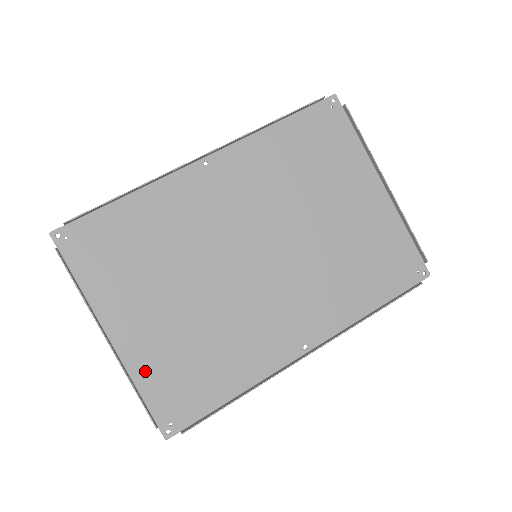
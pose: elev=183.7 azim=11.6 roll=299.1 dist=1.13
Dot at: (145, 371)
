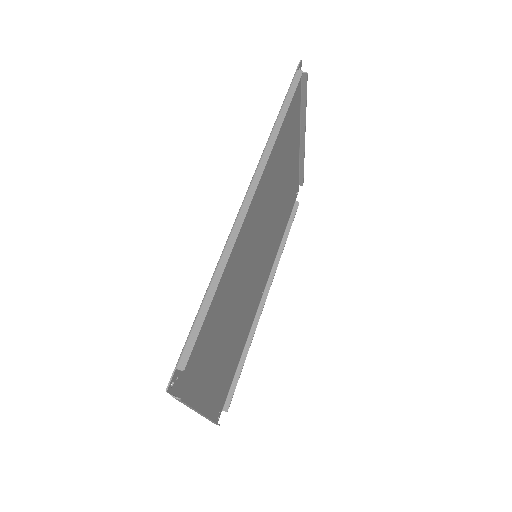
Dot at: (212, 403)
